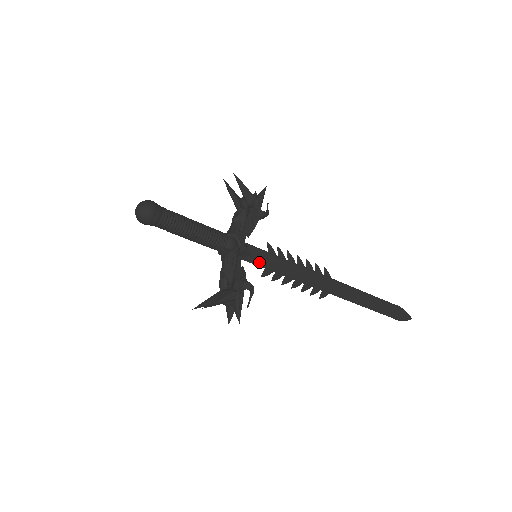
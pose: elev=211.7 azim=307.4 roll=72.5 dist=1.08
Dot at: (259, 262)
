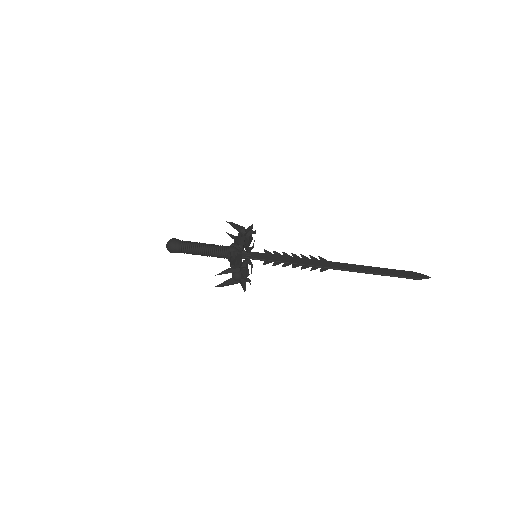
Dot at: (259, 258)
